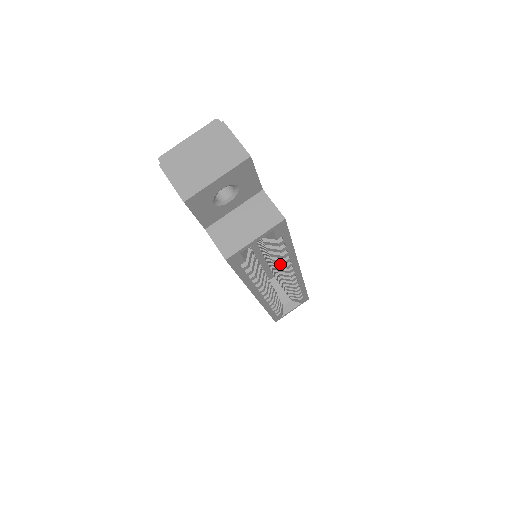
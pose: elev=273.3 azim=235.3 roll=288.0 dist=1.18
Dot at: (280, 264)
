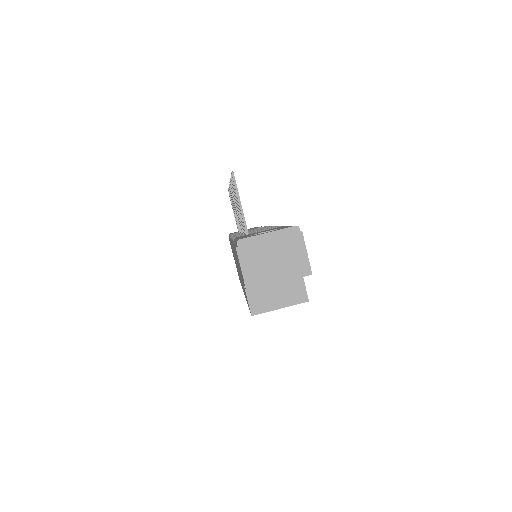
Dot at: occluded
